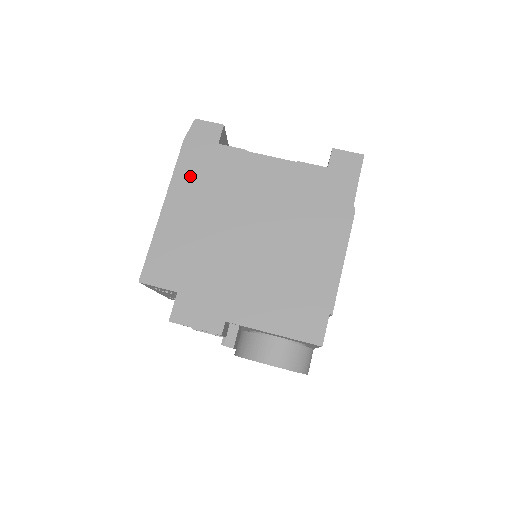
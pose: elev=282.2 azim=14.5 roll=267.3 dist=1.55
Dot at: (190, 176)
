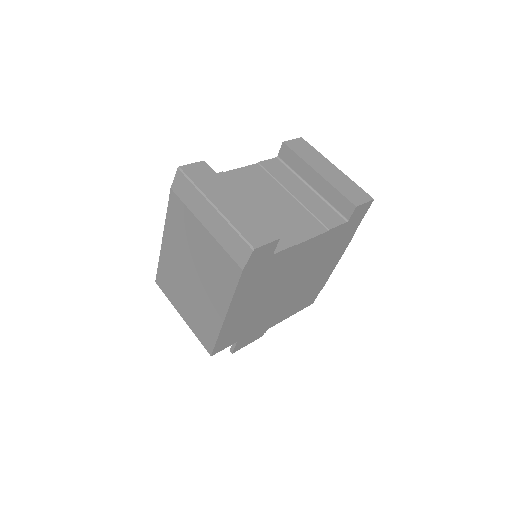
Dot at: (248, 288)
